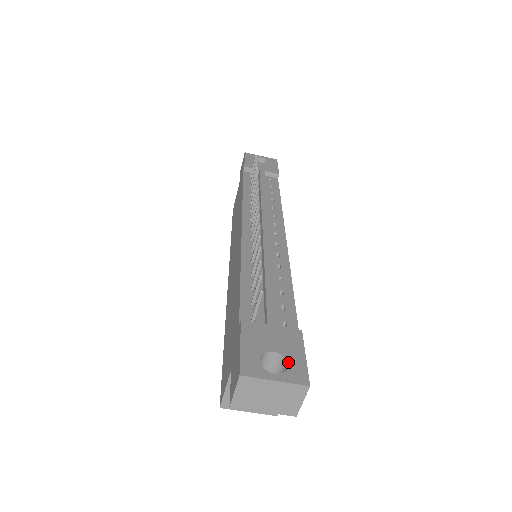
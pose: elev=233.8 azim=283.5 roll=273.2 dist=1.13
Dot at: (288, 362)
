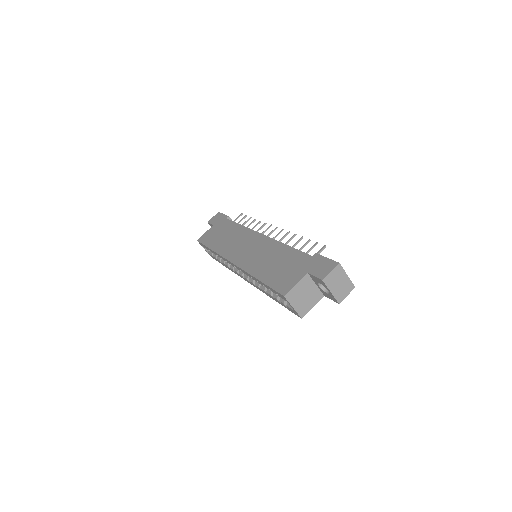
Dot at: occluded
